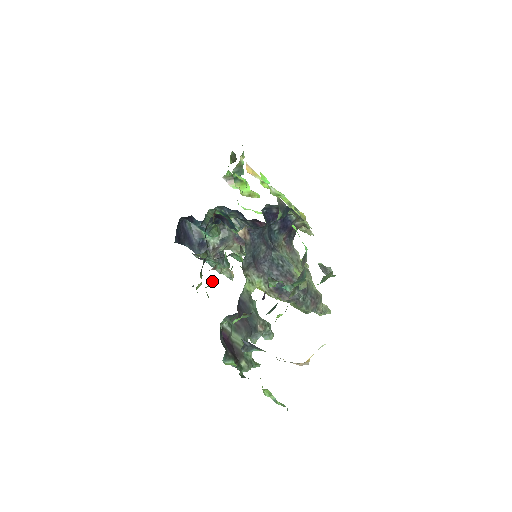
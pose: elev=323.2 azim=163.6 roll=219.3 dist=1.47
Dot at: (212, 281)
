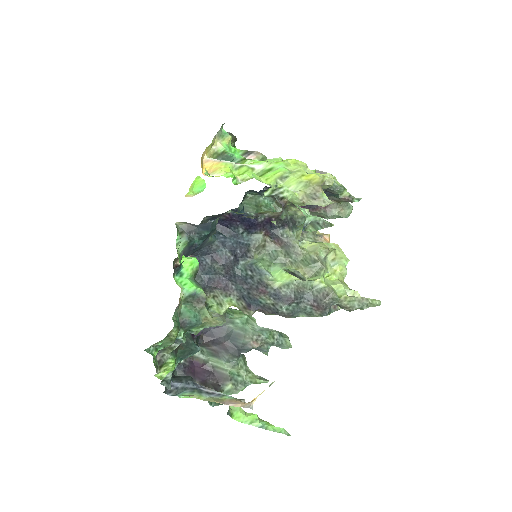
Dot at: occluded
